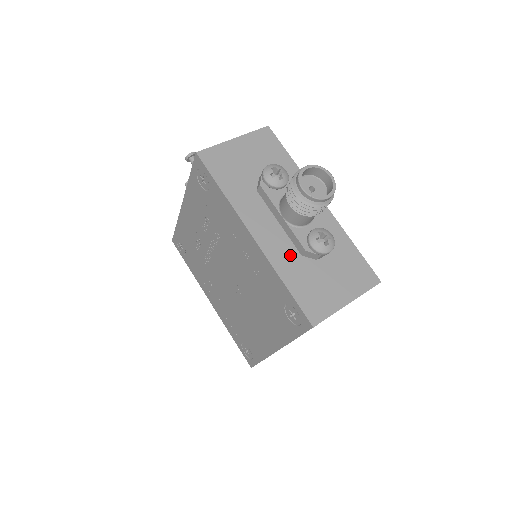
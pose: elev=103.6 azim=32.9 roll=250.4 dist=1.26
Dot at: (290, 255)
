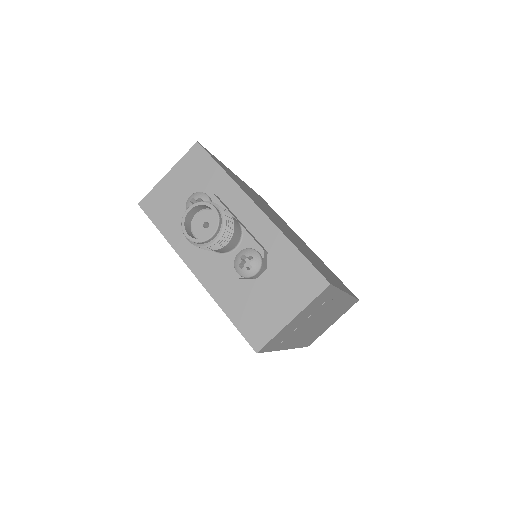
Dot at: (229, 282)
